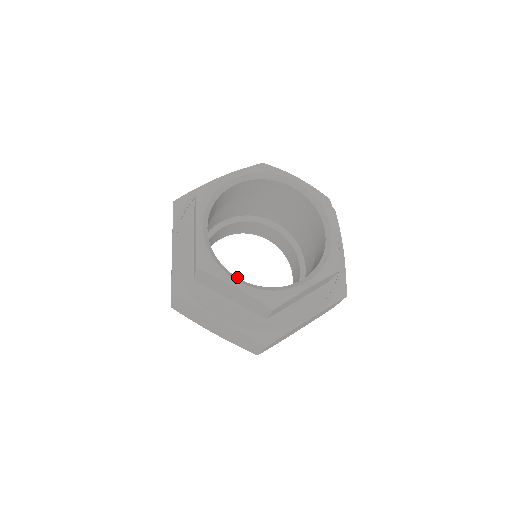
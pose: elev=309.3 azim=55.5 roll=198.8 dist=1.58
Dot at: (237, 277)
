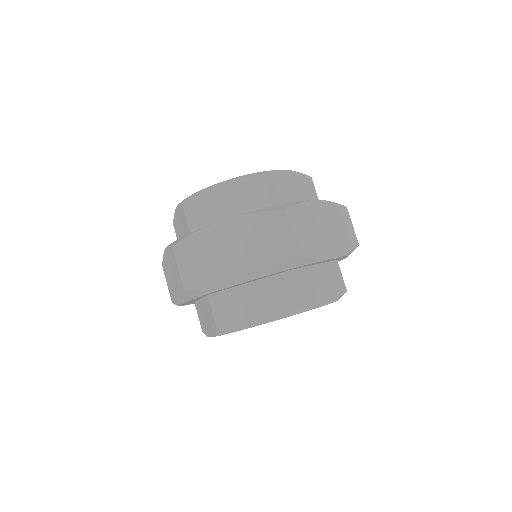
Dot at: occluded
